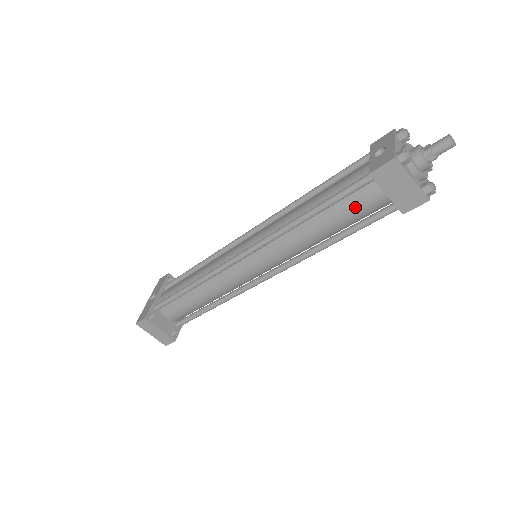
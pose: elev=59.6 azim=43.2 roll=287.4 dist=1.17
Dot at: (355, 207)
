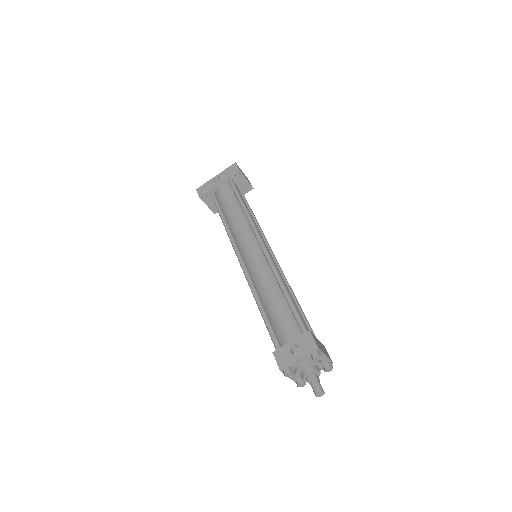
Dot at: occluded
